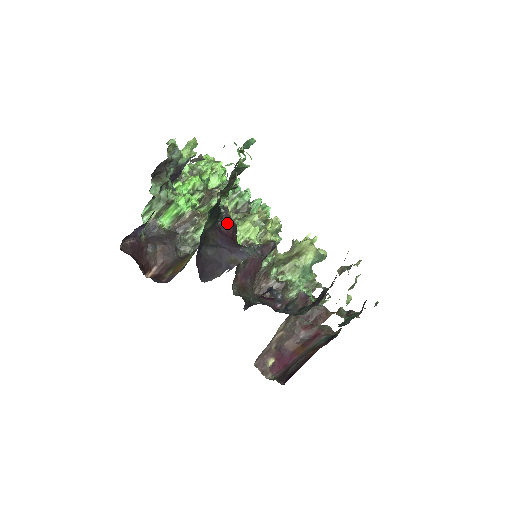
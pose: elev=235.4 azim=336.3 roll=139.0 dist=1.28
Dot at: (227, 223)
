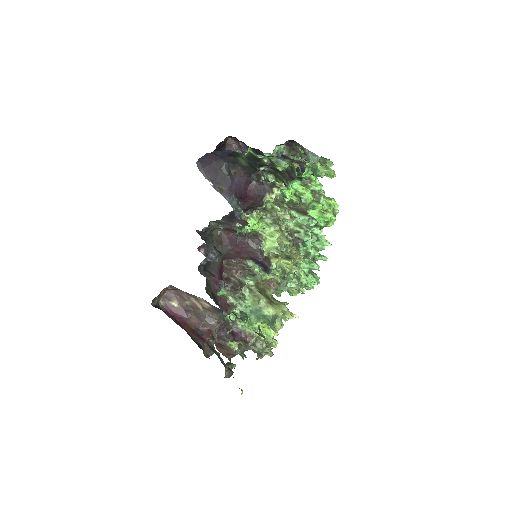
Dot at: (258, 190)
